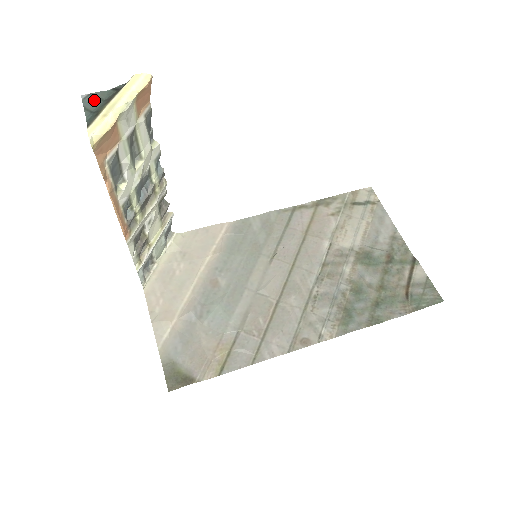
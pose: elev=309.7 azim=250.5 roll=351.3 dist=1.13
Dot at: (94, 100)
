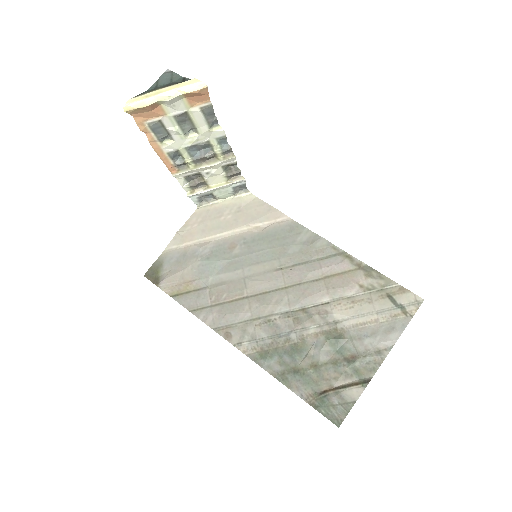
Dot at: (168, 78)
